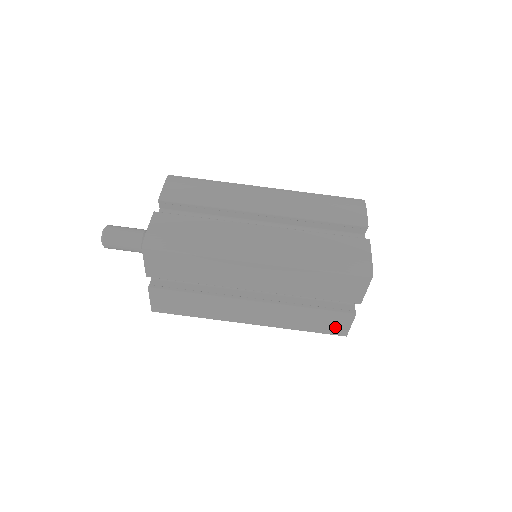
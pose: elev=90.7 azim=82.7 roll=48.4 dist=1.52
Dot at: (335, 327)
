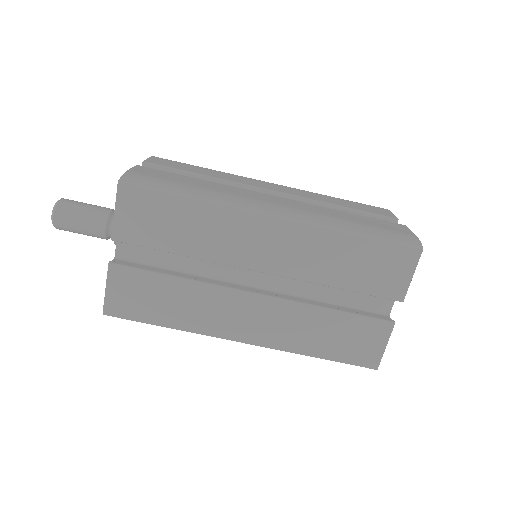
Dot at: (364, 349)
